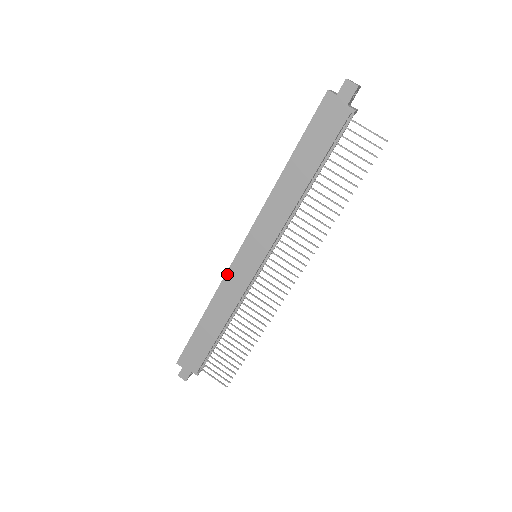
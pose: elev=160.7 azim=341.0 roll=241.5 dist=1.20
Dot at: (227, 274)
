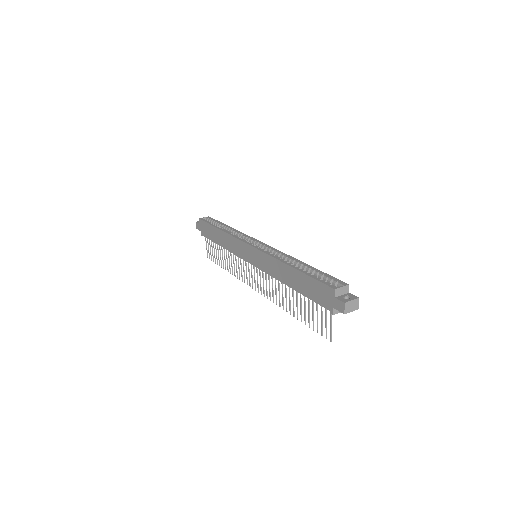
Dot at: (238, 240)
